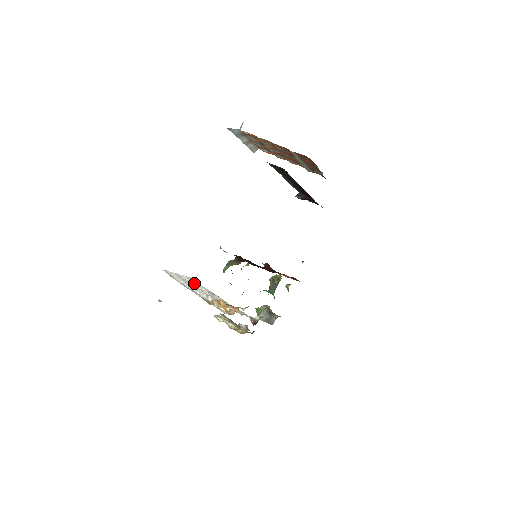
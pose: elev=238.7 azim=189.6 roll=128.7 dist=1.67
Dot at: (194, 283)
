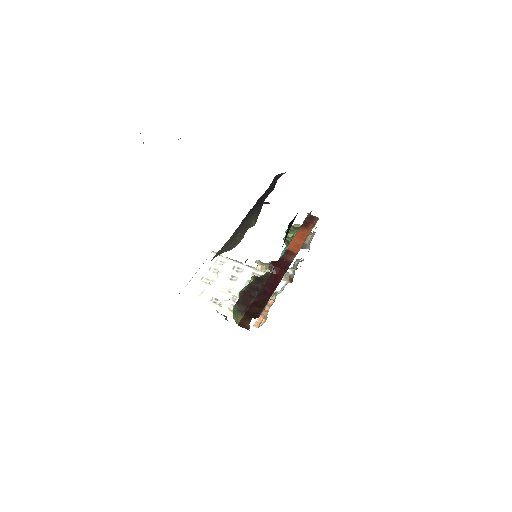
Dot at: (214, 267)
